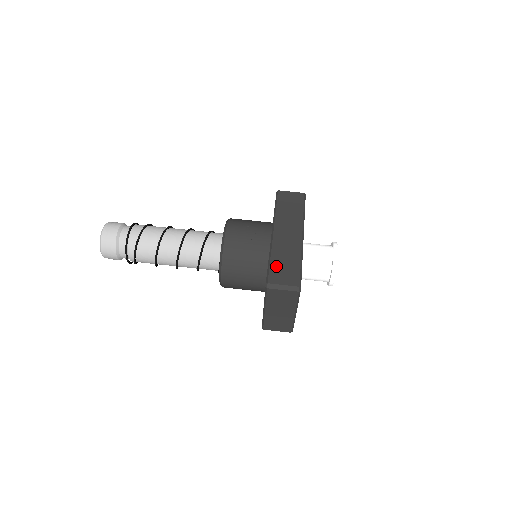
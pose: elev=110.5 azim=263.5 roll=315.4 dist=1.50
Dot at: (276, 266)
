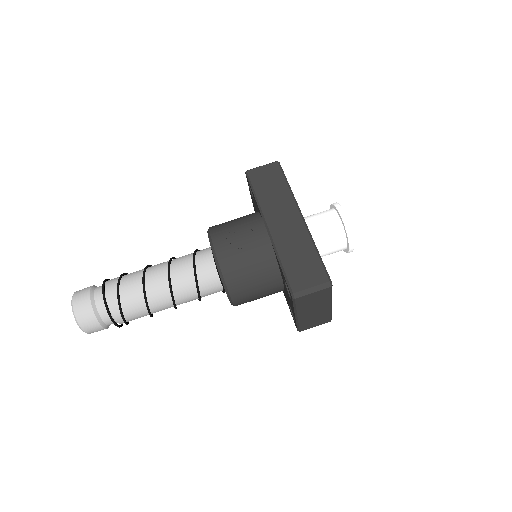
Dot at: (292, 268)
